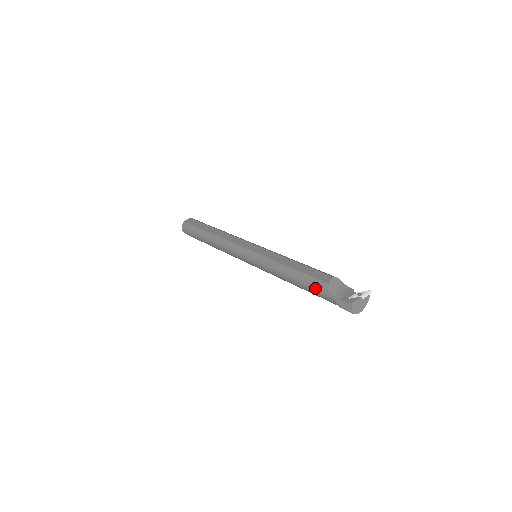
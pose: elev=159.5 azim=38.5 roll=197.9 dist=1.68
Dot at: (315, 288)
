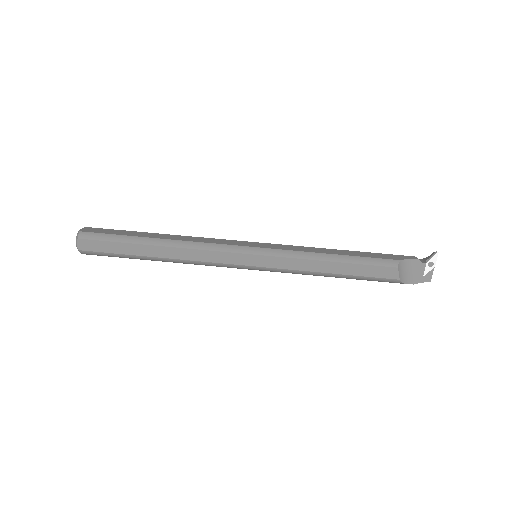
Dot at: occluded
